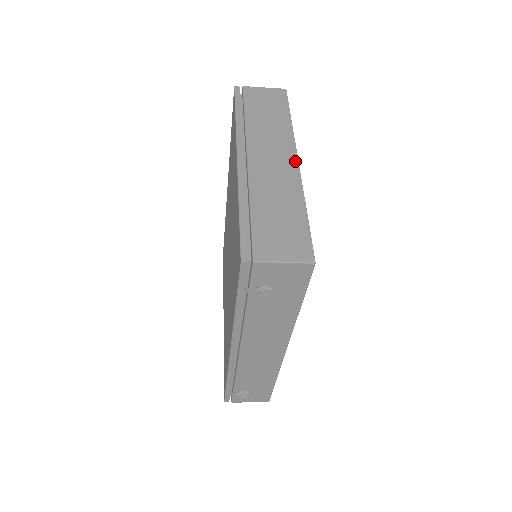
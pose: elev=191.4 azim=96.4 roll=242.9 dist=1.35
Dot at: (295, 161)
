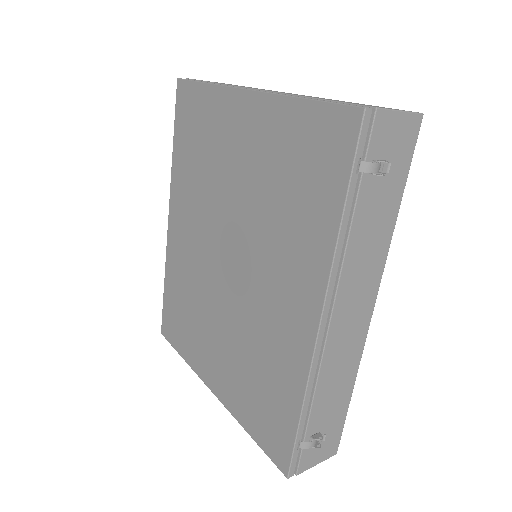
Dot at: occluded
